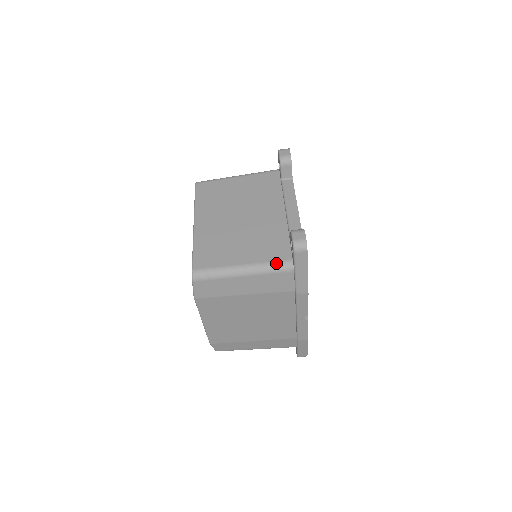
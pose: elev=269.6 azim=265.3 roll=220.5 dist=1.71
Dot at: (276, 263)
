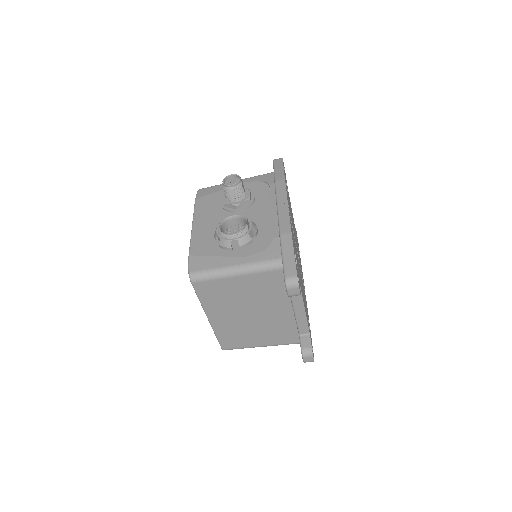
Dot at: occluded
